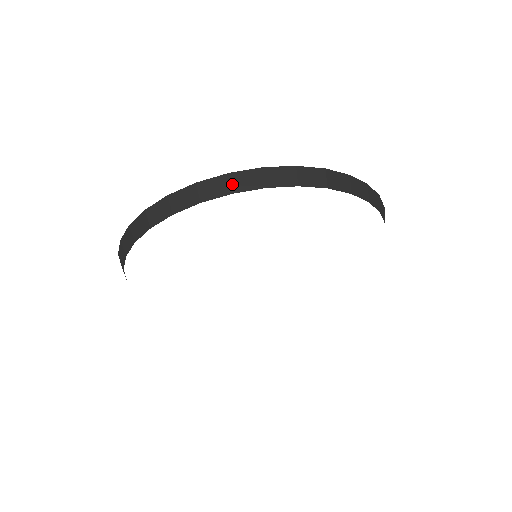
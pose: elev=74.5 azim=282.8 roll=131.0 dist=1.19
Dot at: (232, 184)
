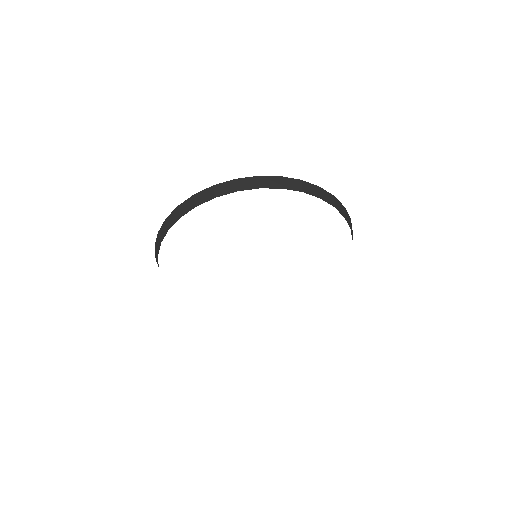
Dot at: (215, 192)
